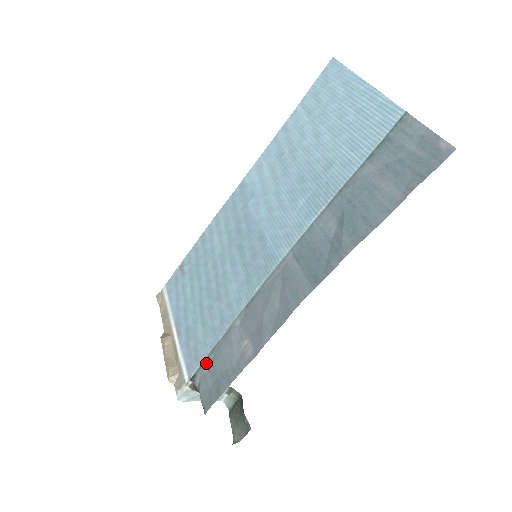
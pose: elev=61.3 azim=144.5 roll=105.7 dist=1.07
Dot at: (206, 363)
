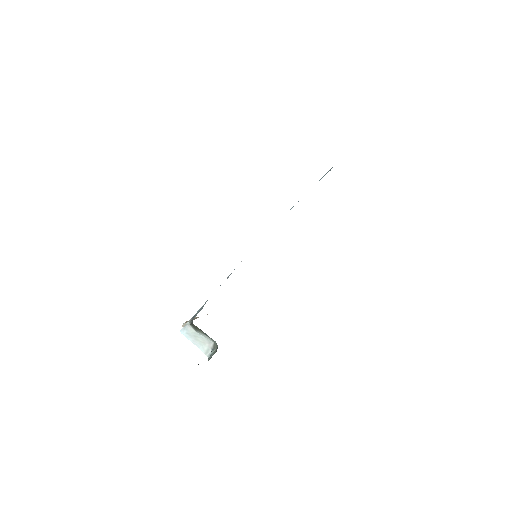
Dot at: occluded
